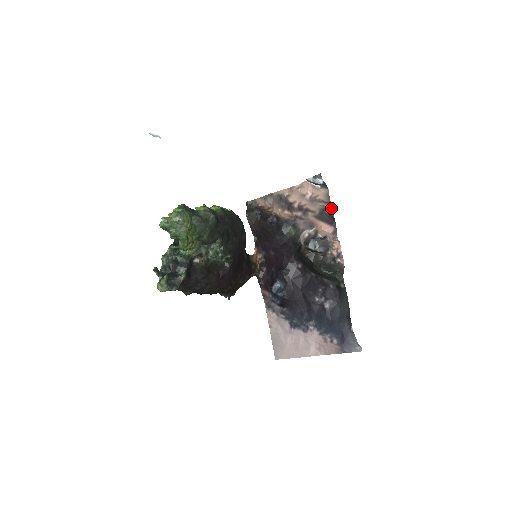
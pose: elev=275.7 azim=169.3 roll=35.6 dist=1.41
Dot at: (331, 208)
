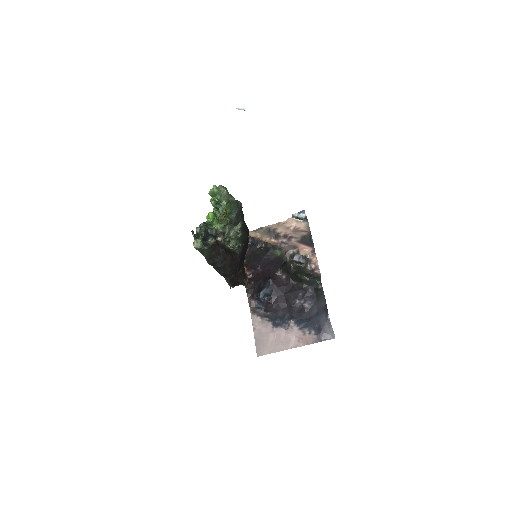
Dot at: (310, 235)
